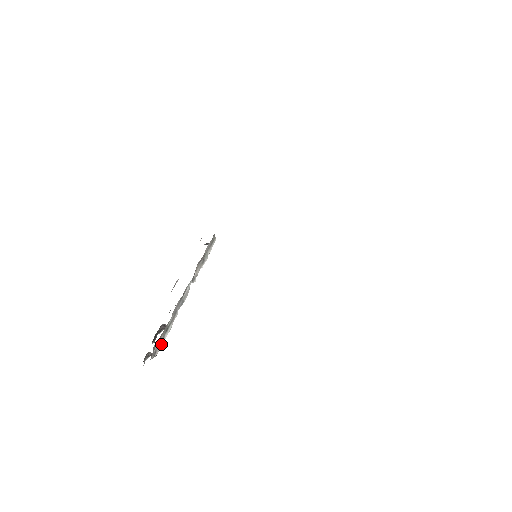
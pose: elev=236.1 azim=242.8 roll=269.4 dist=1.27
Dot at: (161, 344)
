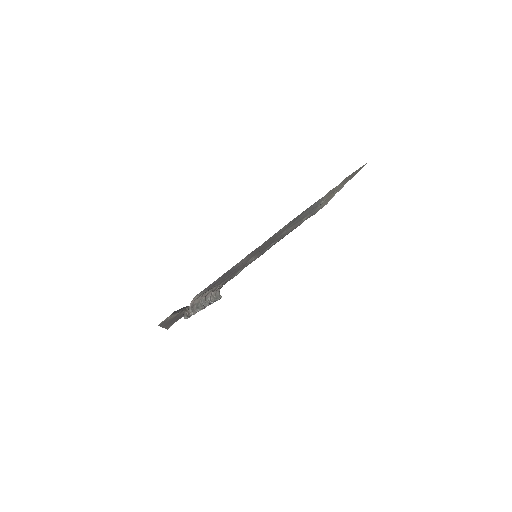
Dot at: (195, 311)
